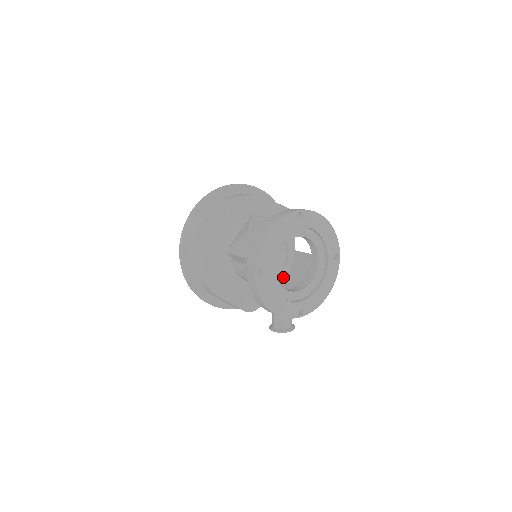
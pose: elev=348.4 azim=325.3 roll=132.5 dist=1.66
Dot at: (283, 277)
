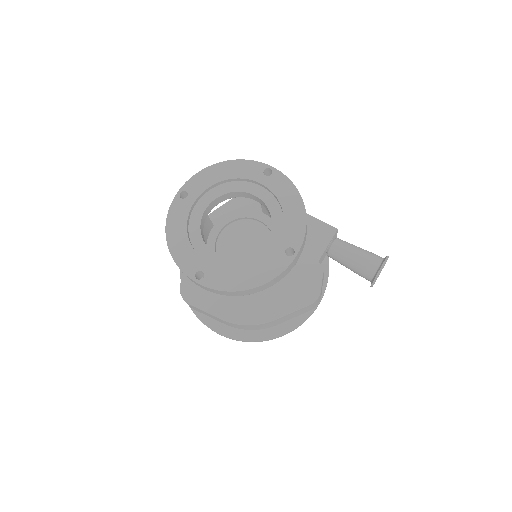
Dot at: occluded
